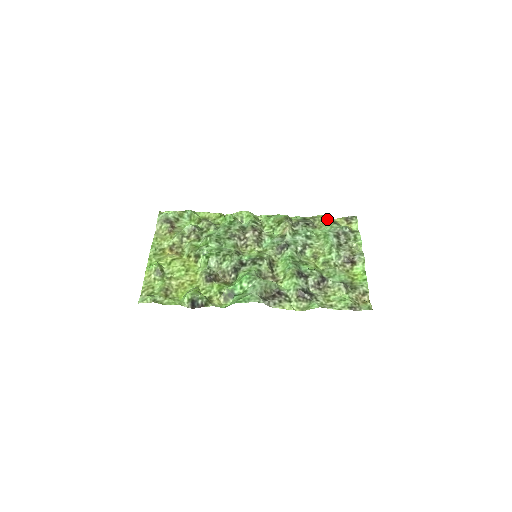
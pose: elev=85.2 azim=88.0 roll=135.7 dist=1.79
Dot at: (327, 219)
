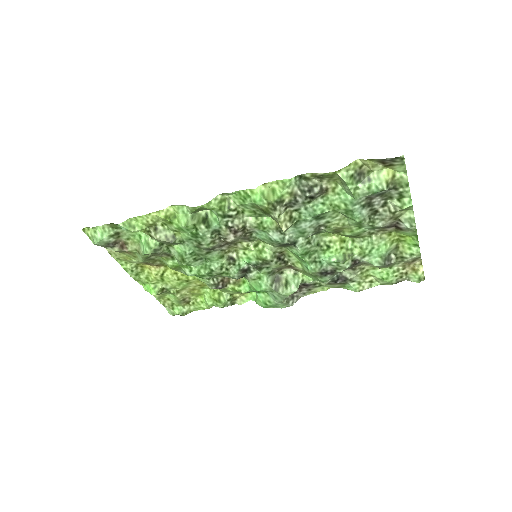
Dot at: (344, 184)
